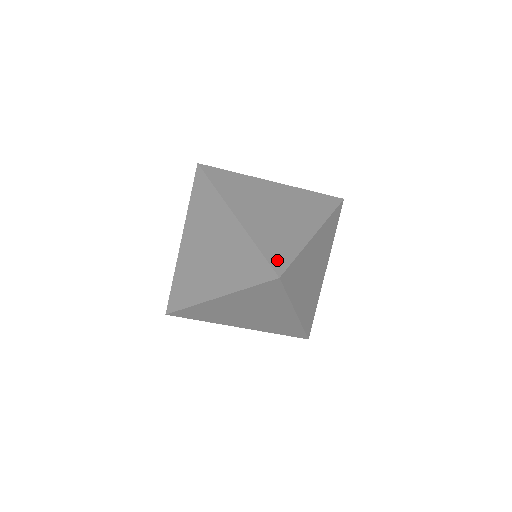
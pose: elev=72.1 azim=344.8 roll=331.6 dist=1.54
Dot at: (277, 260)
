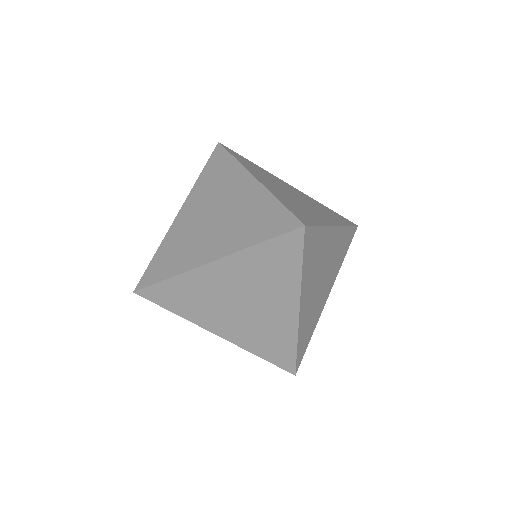
Dot at: (301, 355)
